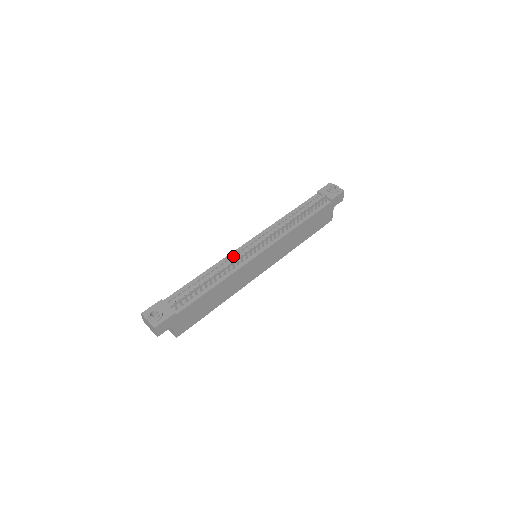
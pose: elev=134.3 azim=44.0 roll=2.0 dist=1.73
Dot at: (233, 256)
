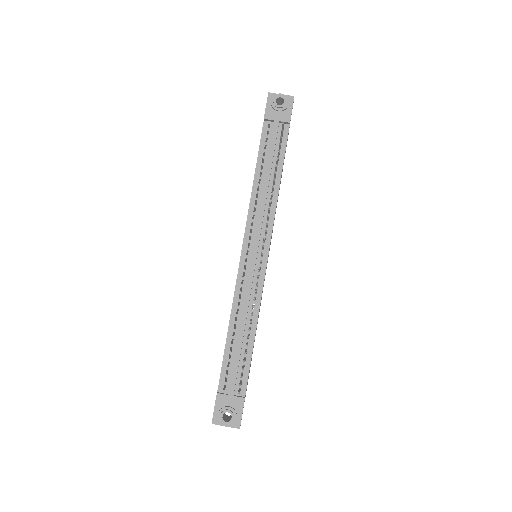
Dot at: (241, 283)
